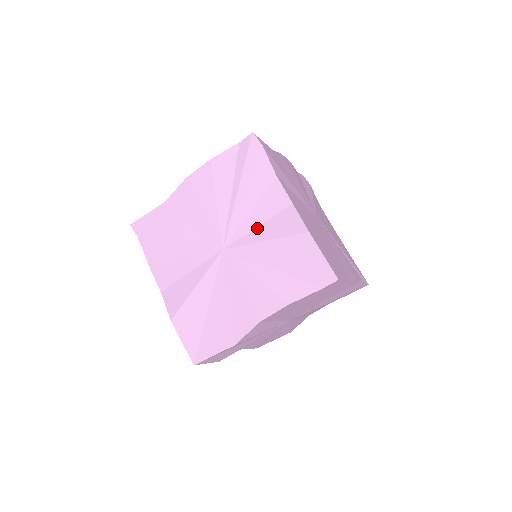
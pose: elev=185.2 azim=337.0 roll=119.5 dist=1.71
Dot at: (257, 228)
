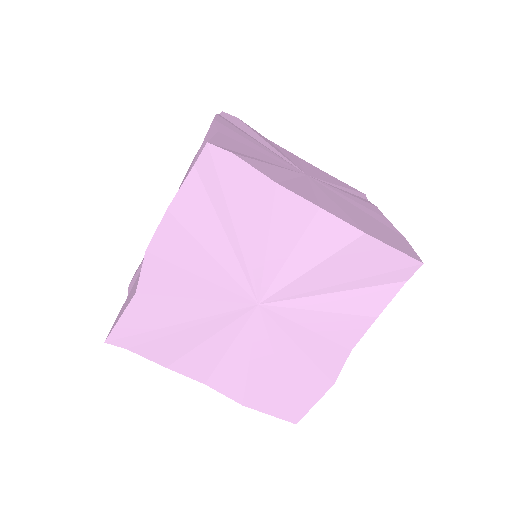
Dot at: (289, 259)
